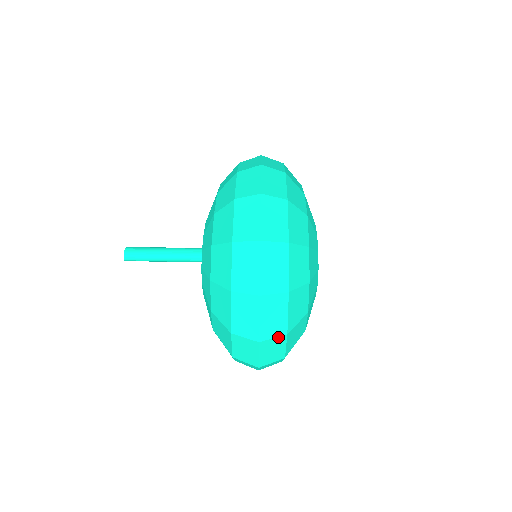
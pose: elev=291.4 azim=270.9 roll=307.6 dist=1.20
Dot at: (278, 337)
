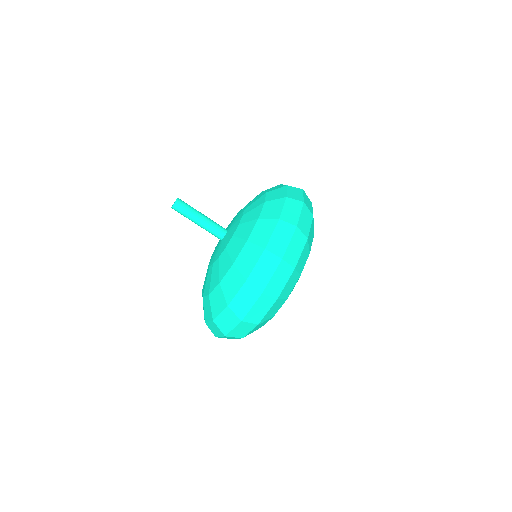
Dot at: (237, 337)
